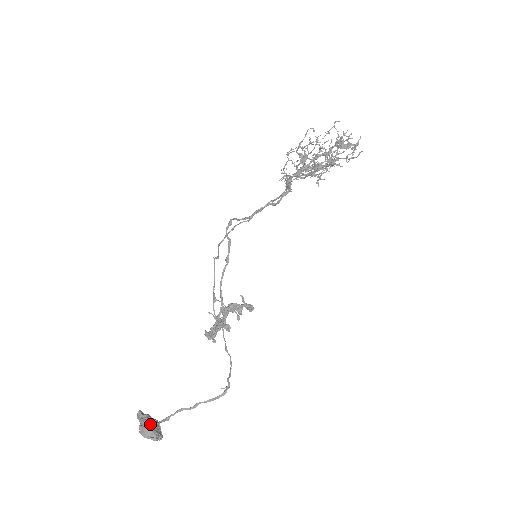
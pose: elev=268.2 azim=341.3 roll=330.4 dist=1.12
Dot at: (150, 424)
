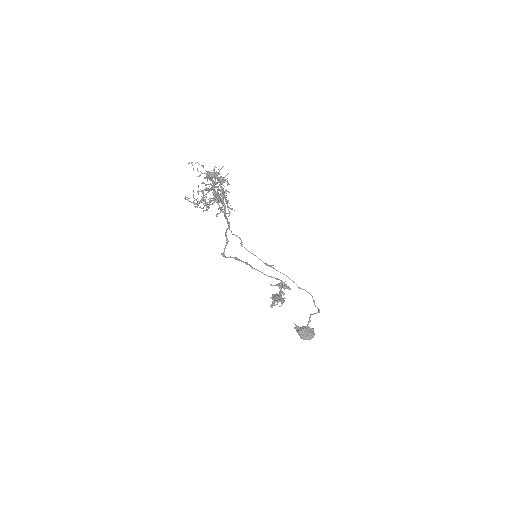
Dot at: (303, 337)
